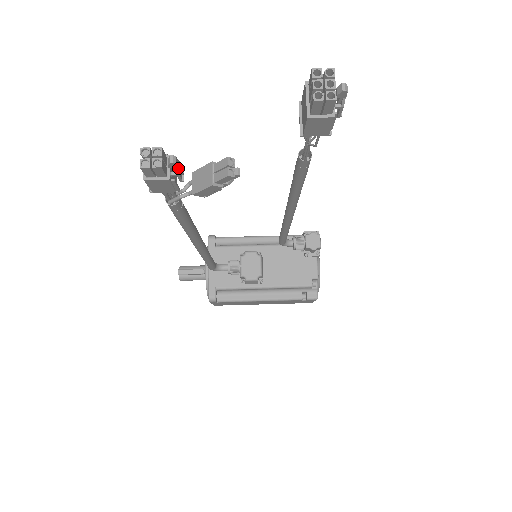
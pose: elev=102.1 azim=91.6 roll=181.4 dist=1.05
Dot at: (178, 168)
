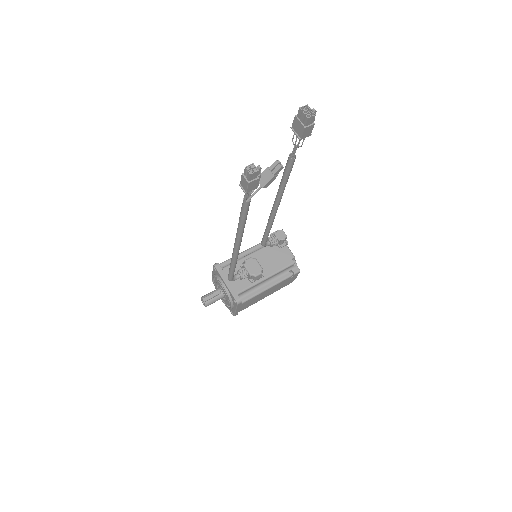
Dot at: (260, 172)
